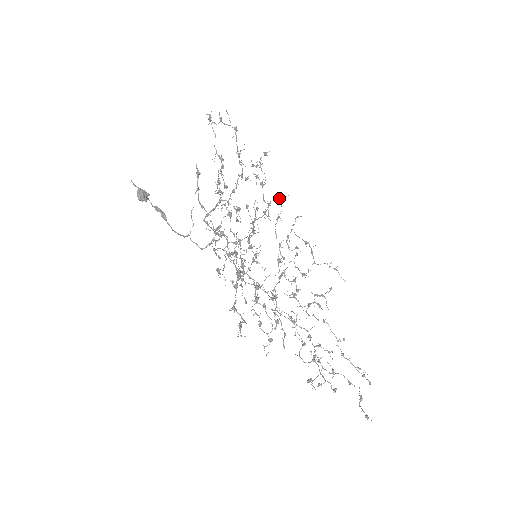
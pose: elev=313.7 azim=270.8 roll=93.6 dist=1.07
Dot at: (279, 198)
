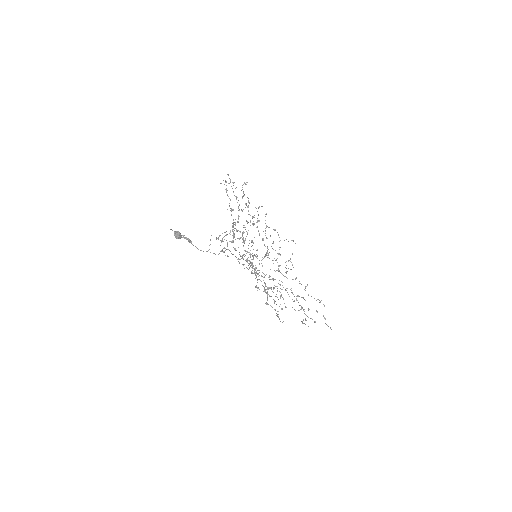
Dot at: occluded
